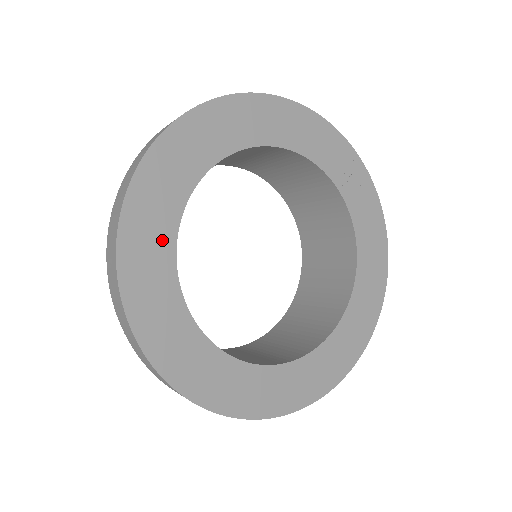
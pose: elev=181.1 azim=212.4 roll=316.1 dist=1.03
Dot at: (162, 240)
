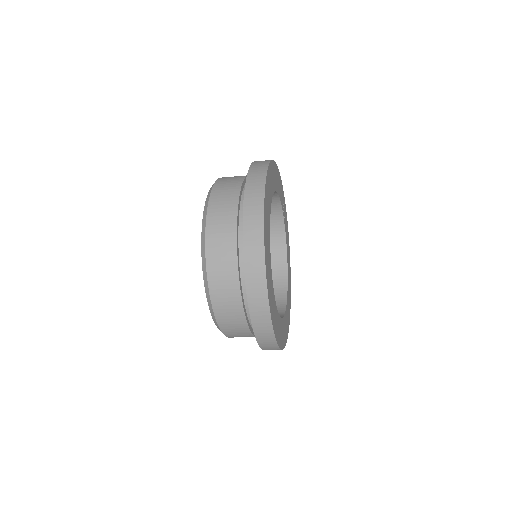
Dot at: (269, 253)
